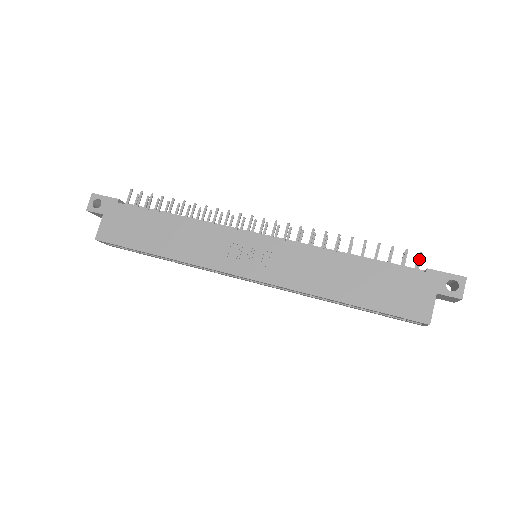
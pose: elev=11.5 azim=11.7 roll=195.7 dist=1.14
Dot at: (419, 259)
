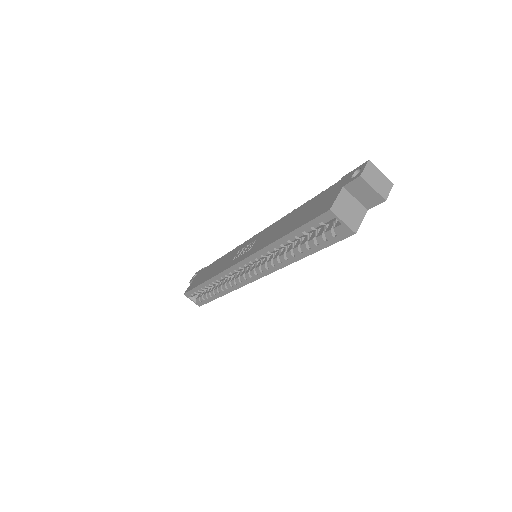
Dot at: occluded
